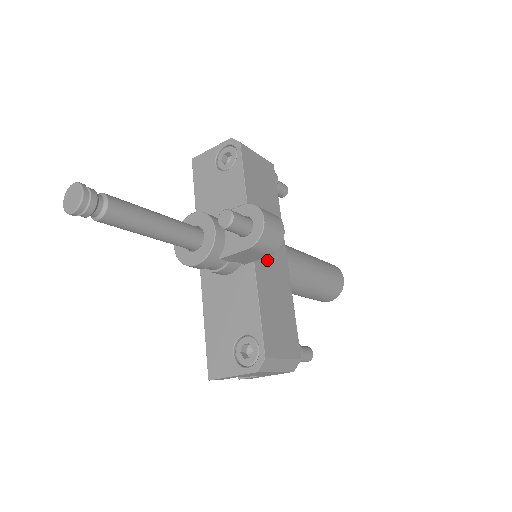
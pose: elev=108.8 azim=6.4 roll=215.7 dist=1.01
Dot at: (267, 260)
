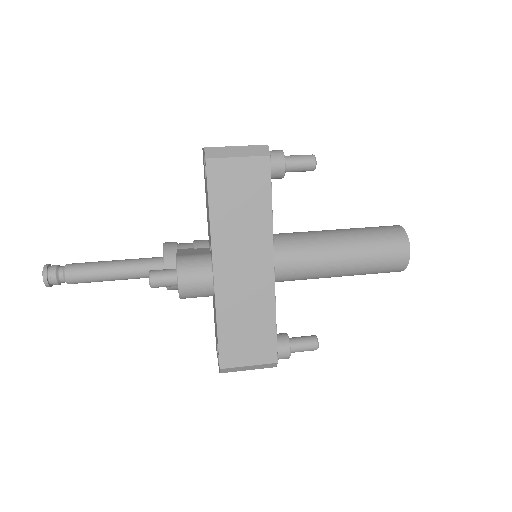
Dot at: (236, 281)
